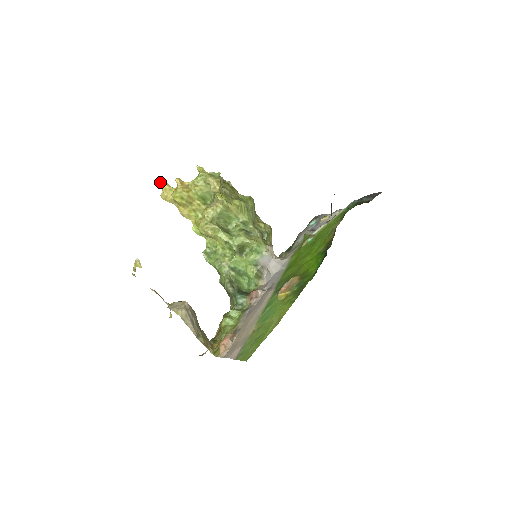
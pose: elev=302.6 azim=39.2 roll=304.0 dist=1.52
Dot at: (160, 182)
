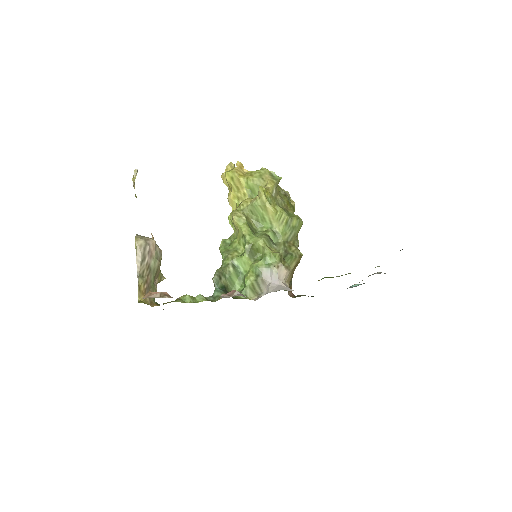
Dot at: (229, 164)
